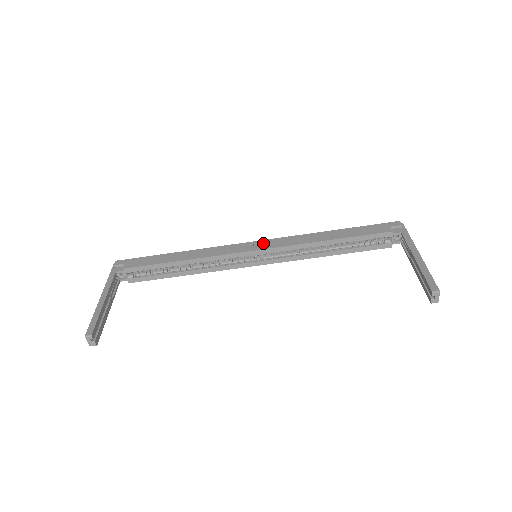
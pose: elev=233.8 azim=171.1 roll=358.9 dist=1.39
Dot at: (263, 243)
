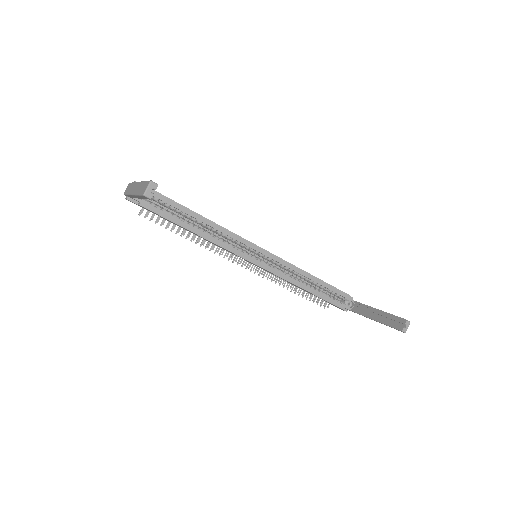
Dot at: occluded
